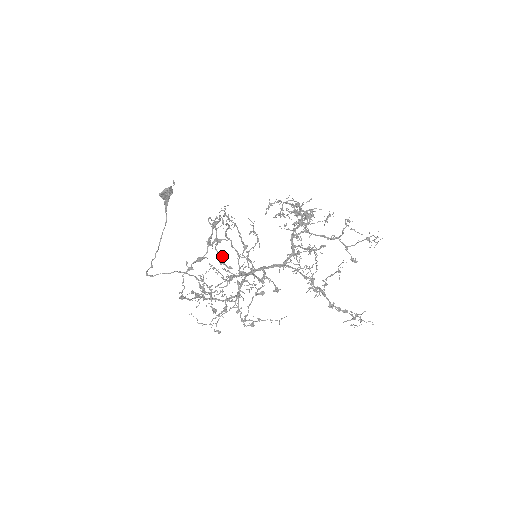
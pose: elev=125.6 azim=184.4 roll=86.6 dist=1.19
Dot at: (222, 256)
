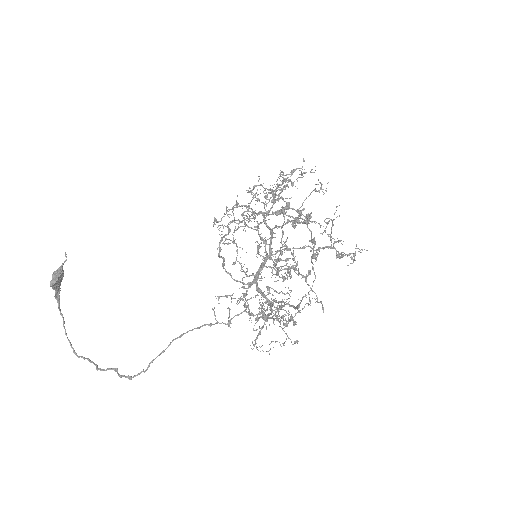
Dot at: (281, 250)
